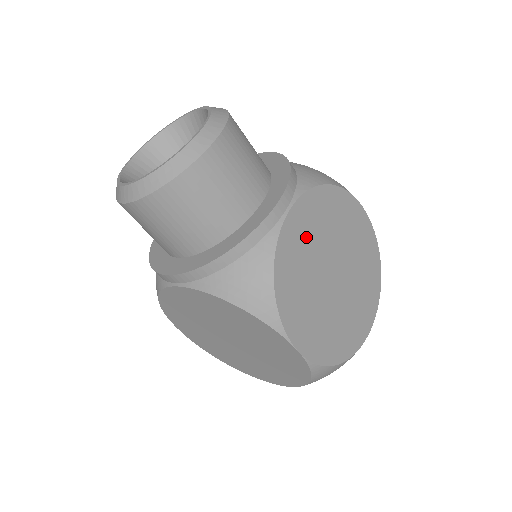
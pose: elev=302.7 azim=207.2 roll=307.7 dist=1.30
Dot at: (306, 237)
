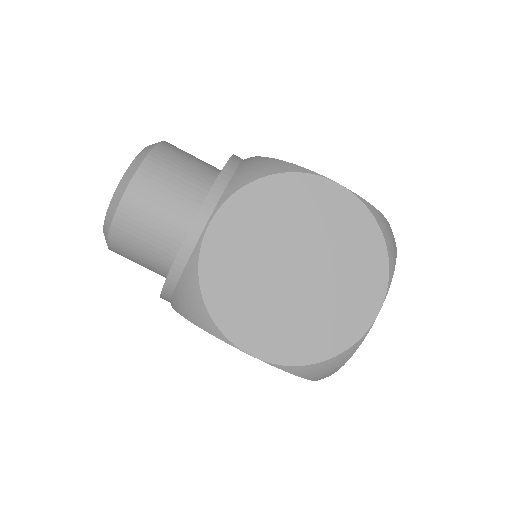
Dot at: (240, 243)
